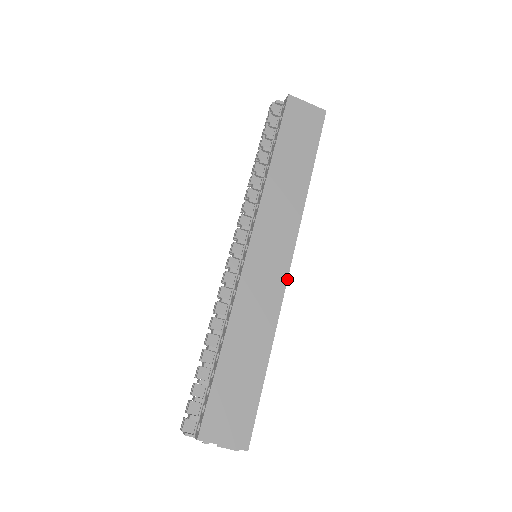
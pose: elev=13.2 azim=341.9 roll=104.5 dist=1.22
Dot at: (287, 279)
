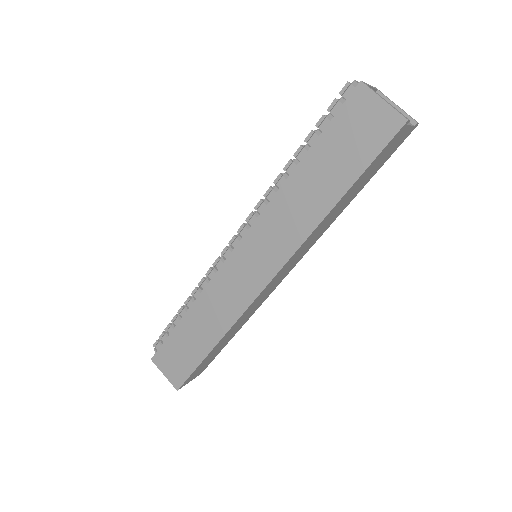
Dot at: (256, 298)
